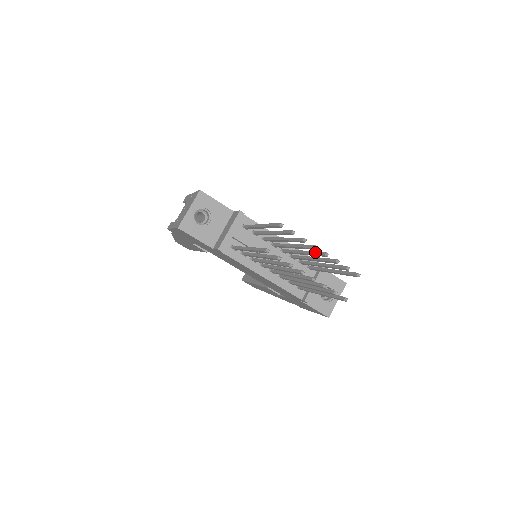
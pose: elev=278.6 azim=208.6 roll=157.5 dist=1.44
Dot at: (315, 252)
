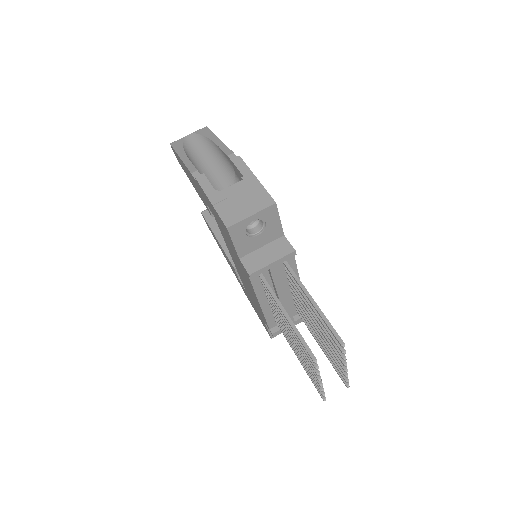
Dot at: occluded
